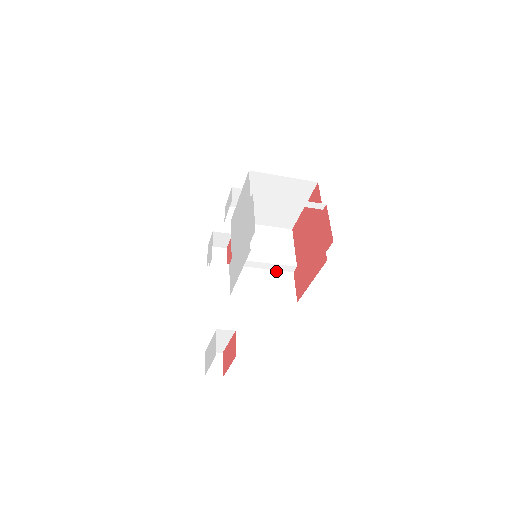
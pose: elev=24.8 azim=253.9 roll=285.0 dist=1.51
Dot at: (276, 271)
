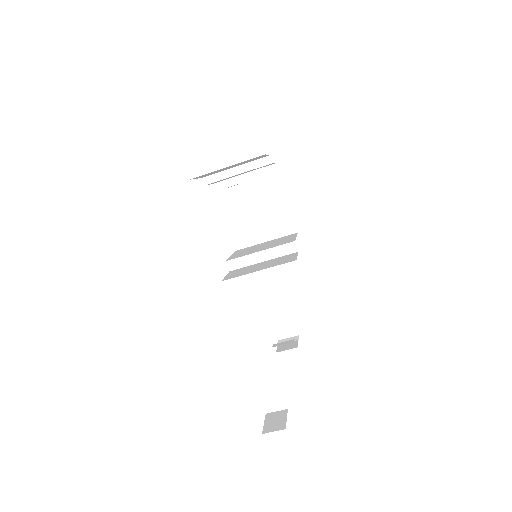
Dot at: (278, 257)
